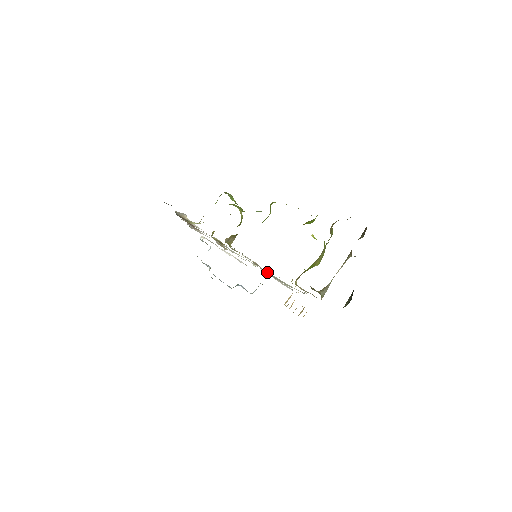
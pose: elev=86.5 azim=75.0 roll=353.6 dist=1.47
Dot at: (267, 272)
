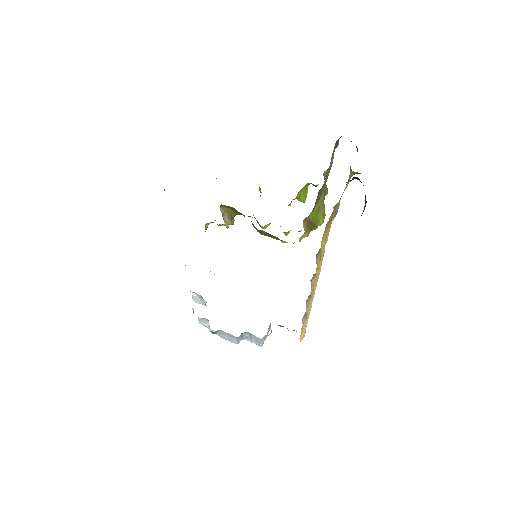
Dot at: occluded
